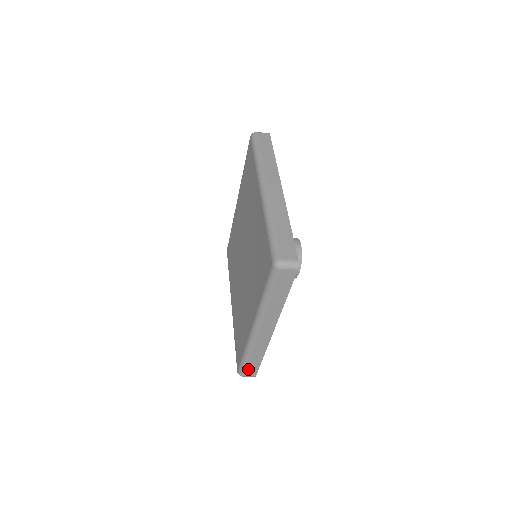
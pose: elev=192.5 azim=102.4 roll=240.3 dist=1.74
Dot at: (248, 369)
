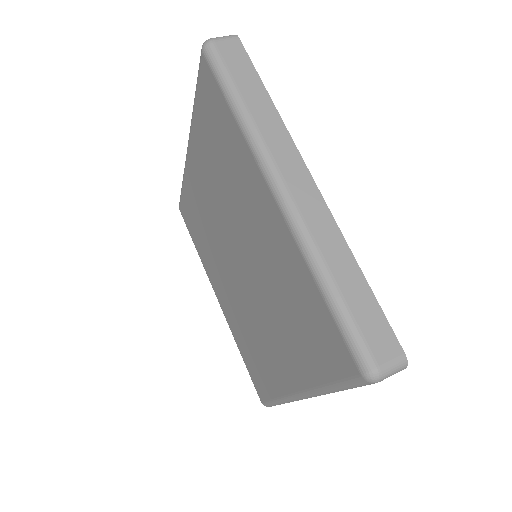
Dot at: occluded
